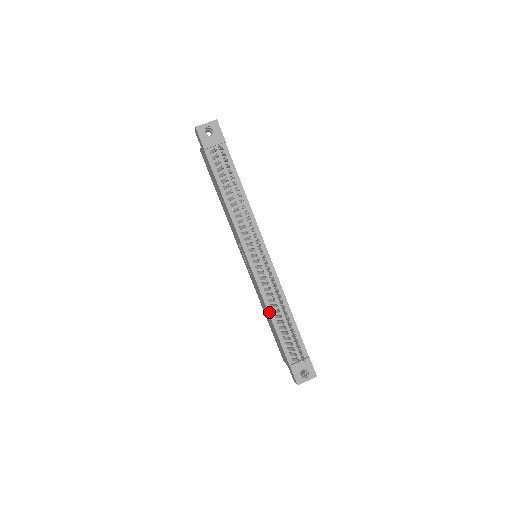
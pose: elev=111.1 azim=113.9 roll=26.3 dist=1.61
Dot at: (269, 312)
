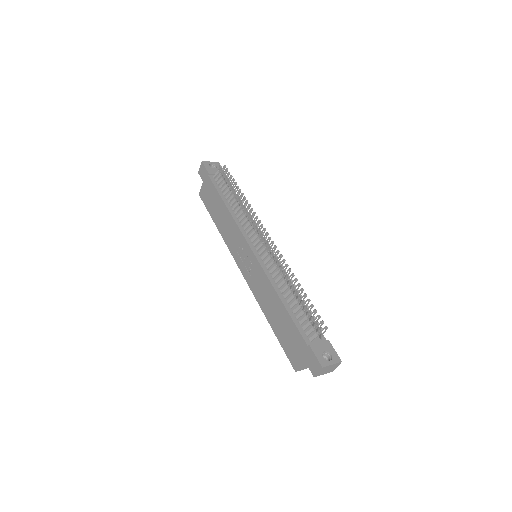
Dot at: (277, 292)
